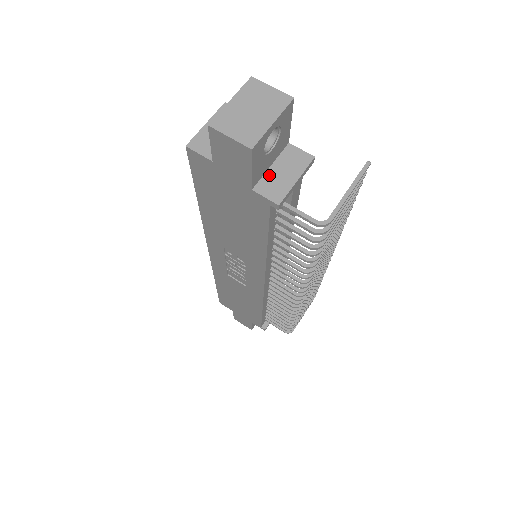
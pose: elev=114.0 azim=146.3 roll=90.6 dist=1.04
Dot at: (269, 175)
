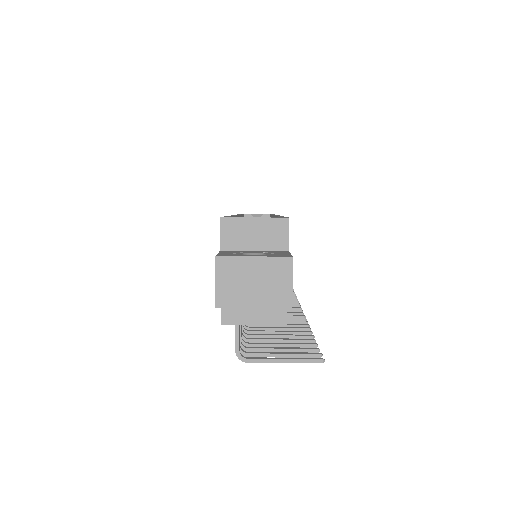
Dot at: occluded
